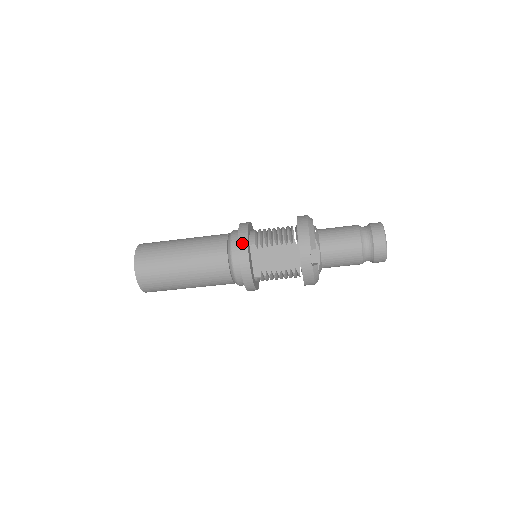
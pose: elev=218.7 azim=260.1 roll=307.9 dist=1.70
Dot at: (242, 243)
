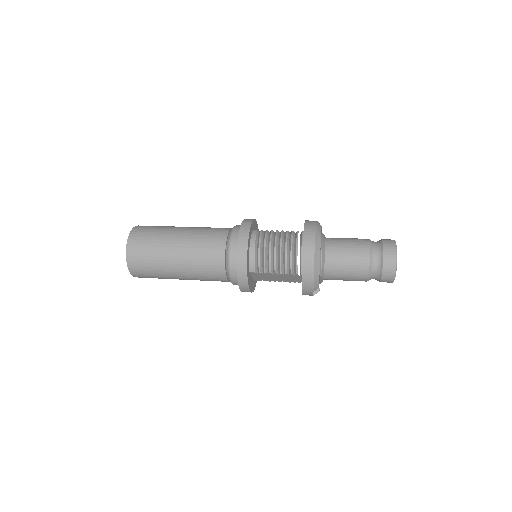
Dot at: (242, 279)
